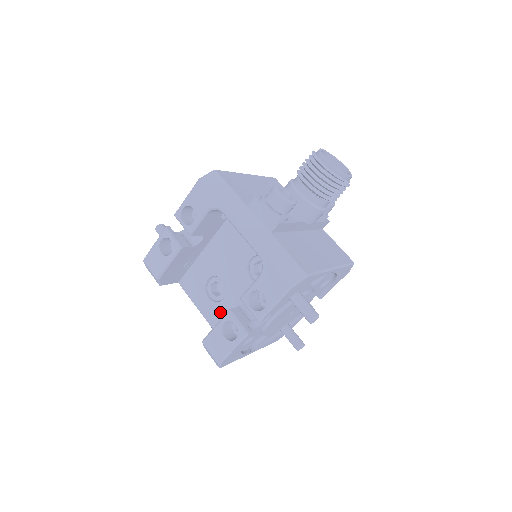
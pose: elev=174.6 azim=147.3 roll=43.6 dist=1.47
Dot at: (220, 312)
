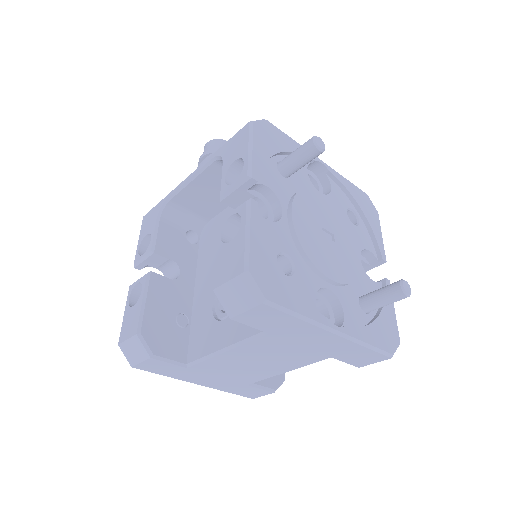
Dot at: occluded
